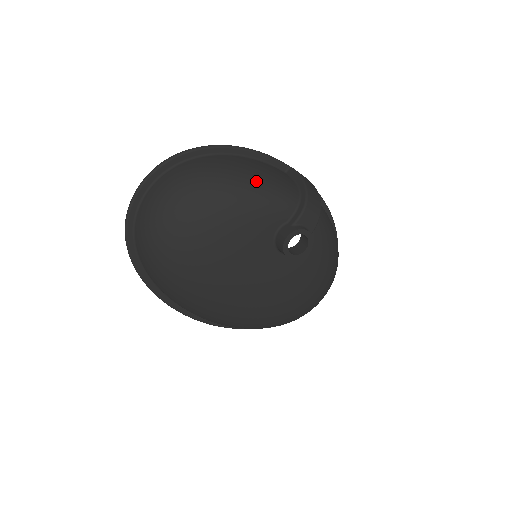
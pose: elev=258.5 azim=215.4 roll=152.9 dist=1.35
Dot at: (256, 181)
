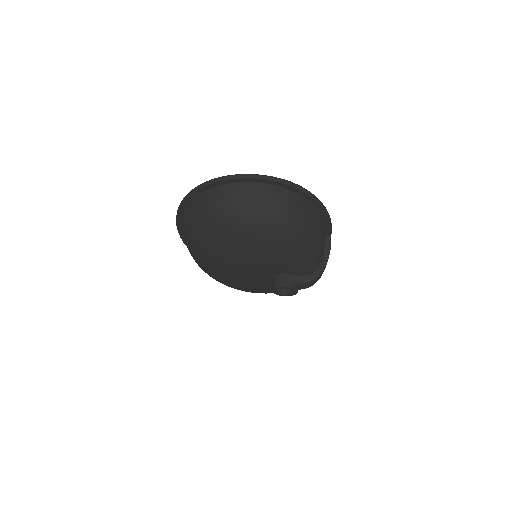
Dot at: (311, 248)
